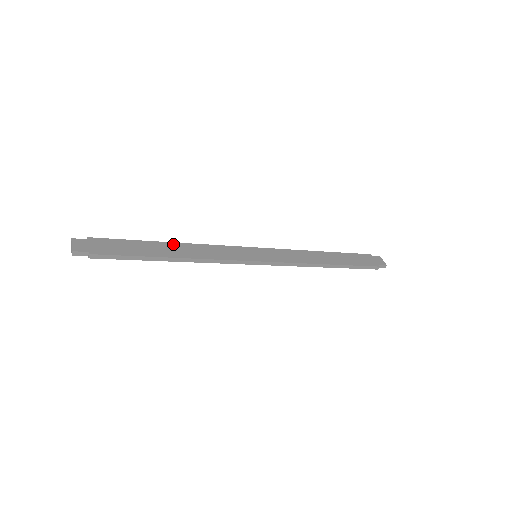
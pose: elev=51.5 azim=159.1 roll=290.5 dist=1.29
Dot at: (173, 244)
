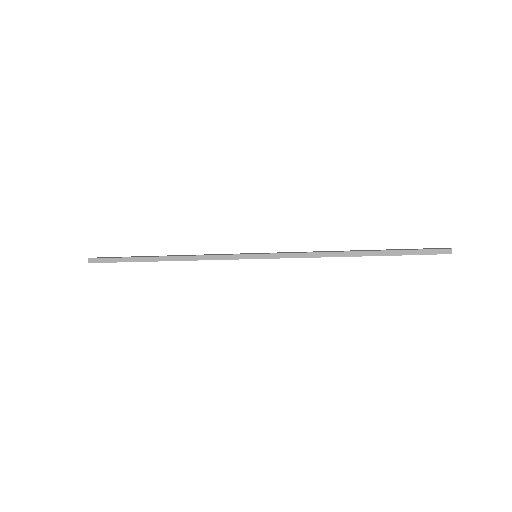
Dot at: (175, 255)
